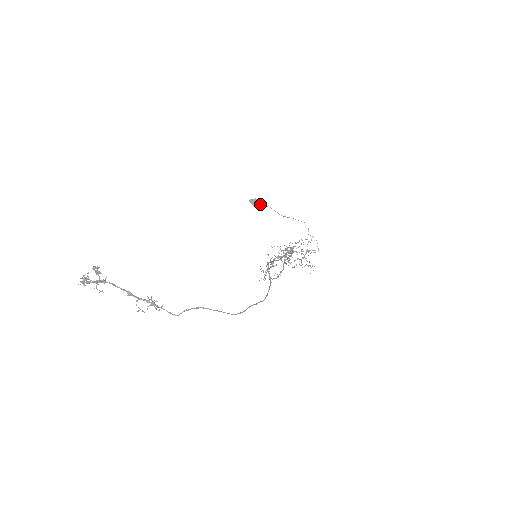
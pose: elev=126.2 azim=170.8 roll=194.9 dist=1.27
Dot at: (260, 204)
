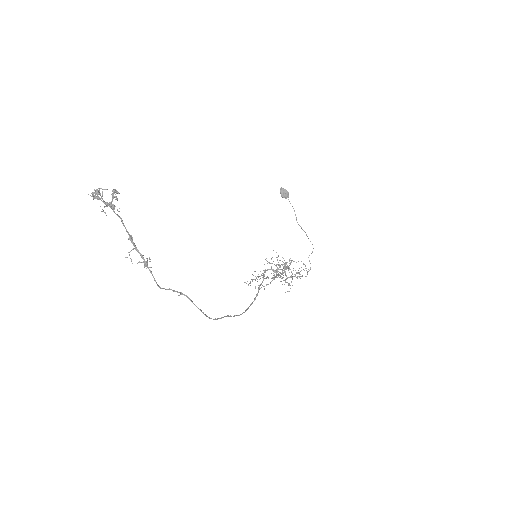
Dot at: occluded
